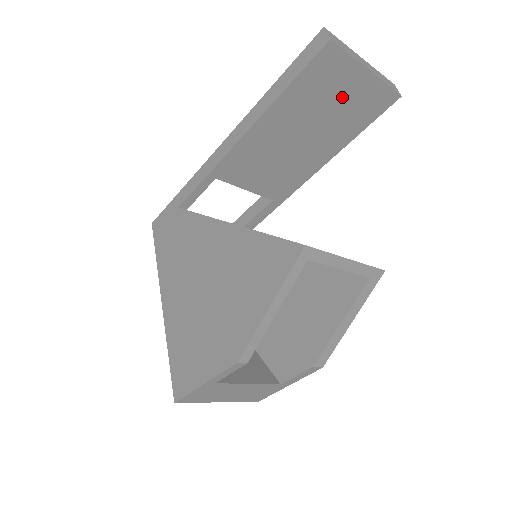
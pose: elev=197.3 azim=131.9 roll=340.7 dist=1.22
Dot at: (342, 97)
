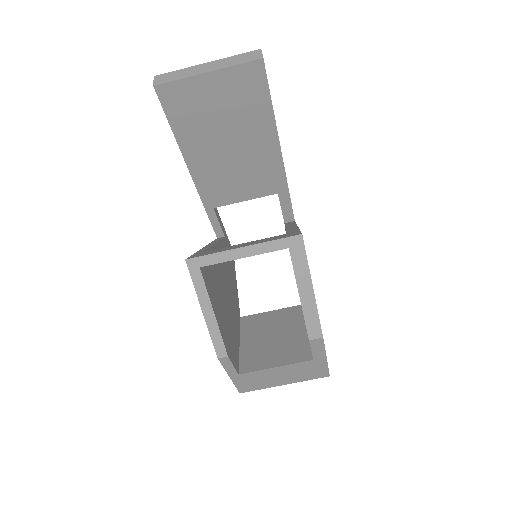
Dot at: (217, 102)
